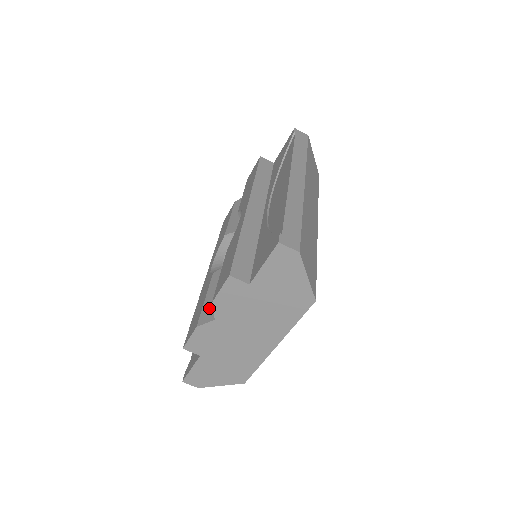
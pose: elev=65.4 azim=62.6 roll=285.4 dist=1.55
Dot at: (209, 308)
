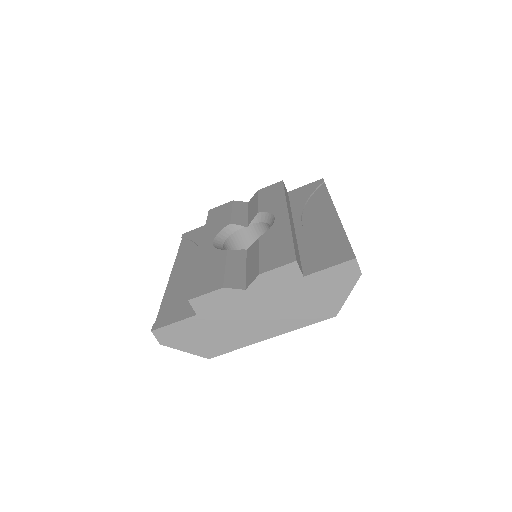
Dot at: (234, 277)
